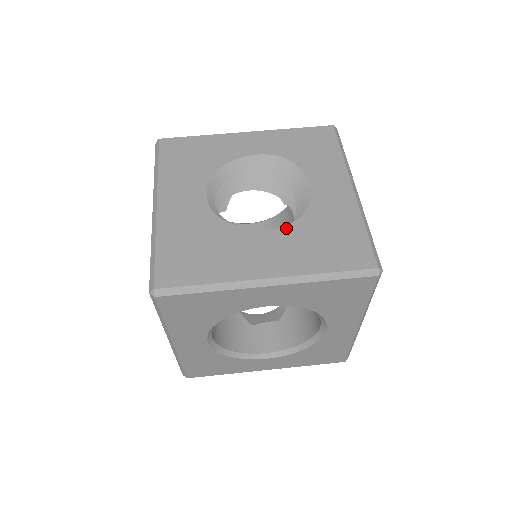
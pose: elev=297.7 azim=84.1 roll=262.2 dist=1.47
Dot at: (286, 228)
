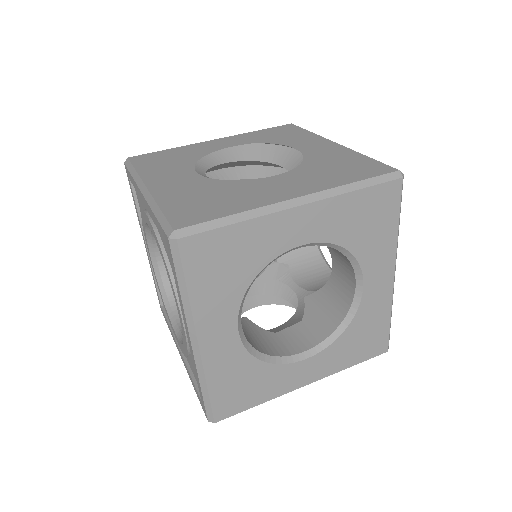
Dot at: (292, 171)
